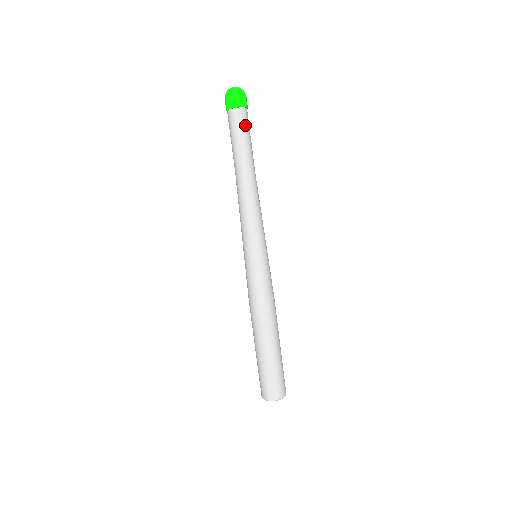
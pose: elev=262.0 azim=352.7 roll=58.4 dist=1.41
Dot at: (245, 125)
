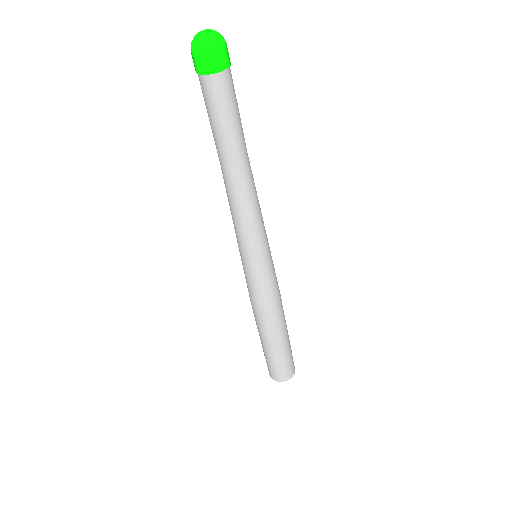
Dot at: (232, 97)
